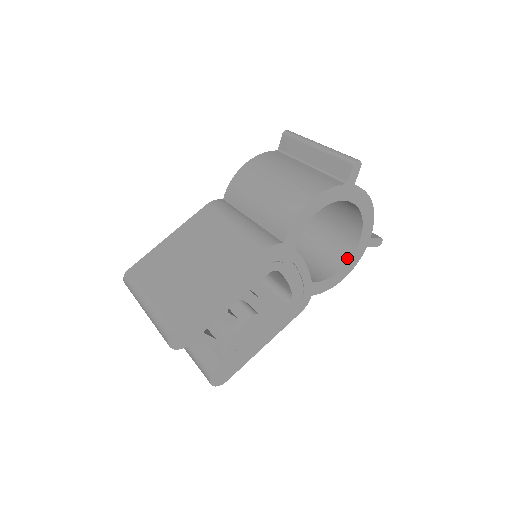
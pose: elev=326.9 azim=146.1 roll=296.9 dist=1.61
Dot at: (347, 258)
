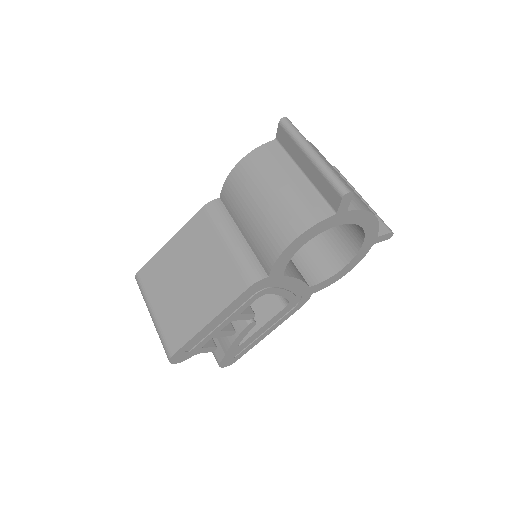
Dot at: (350, 257)
